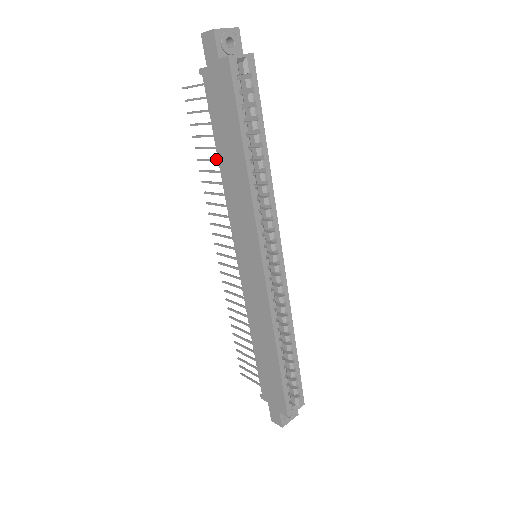
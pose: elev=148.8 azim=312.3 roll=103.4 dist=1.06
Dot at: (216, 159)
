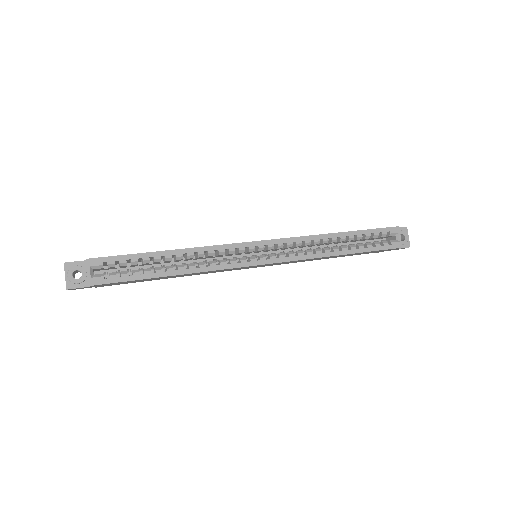
Dot at: occluded
